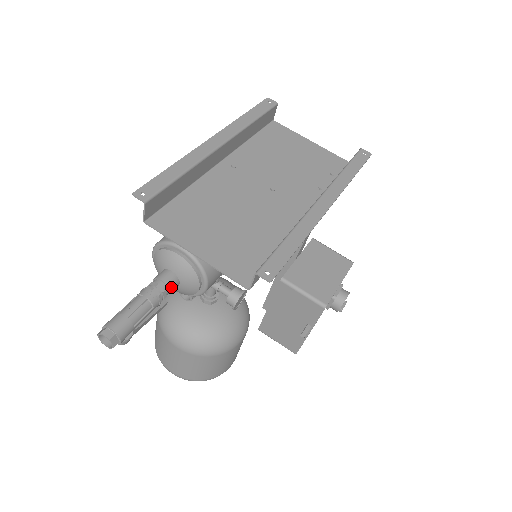
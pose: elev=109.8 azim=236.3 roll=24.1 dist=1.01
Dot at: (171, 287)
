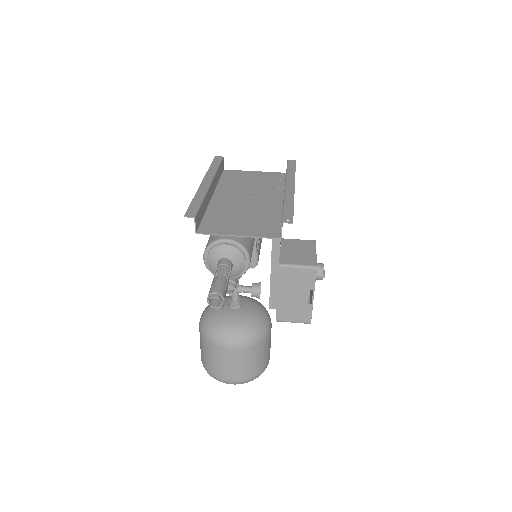
Dot at: (230, 266)
